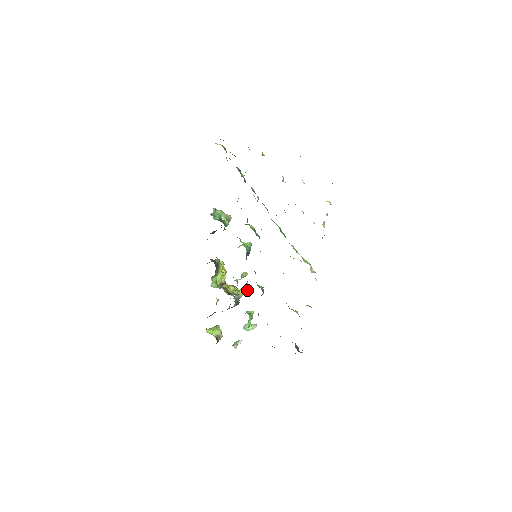
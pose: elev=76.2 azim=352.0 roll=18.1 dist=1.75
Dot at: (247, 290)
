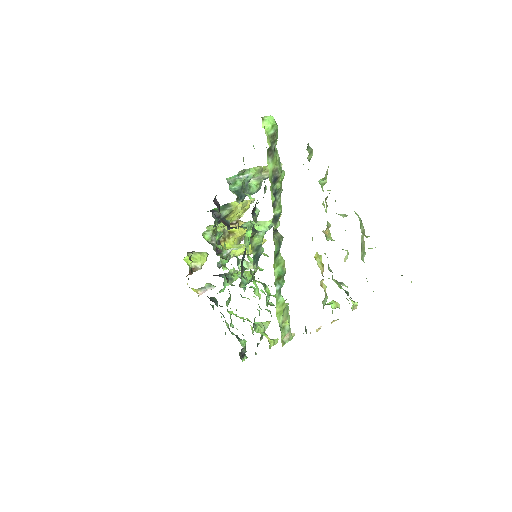
Dot at: (249, 252)
